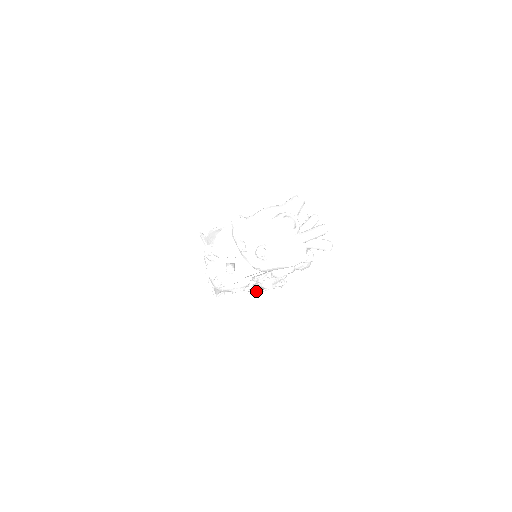
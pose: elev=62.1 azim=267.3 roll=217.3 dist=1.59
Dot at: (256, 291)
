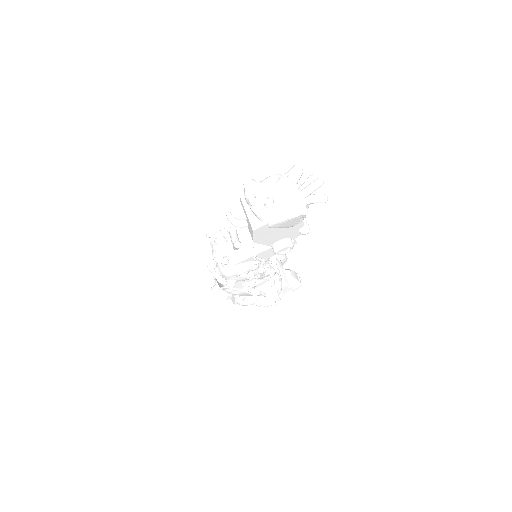
Dot at: occluded
